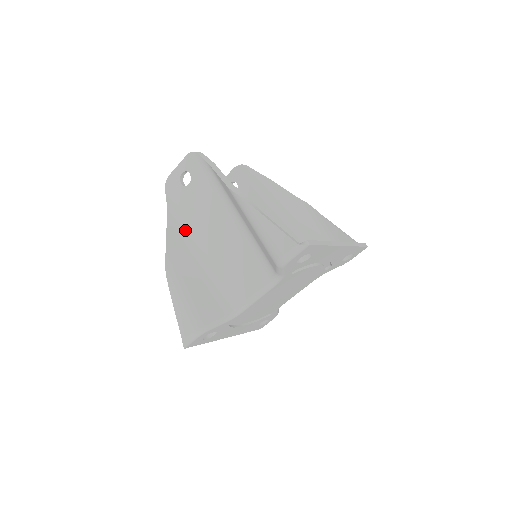
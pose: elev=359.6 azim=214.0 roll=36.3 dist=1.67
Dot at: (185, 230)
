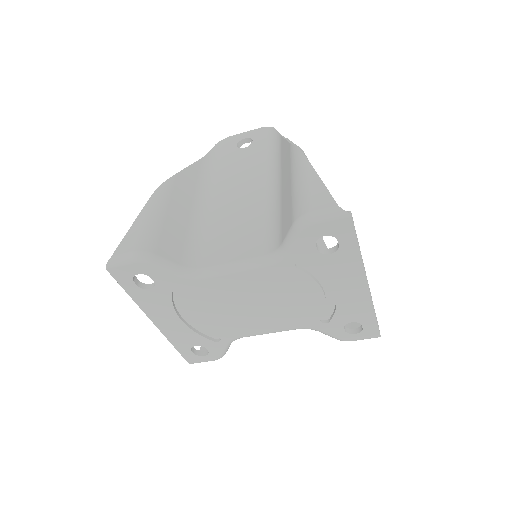
Dot at: (207, 179)
